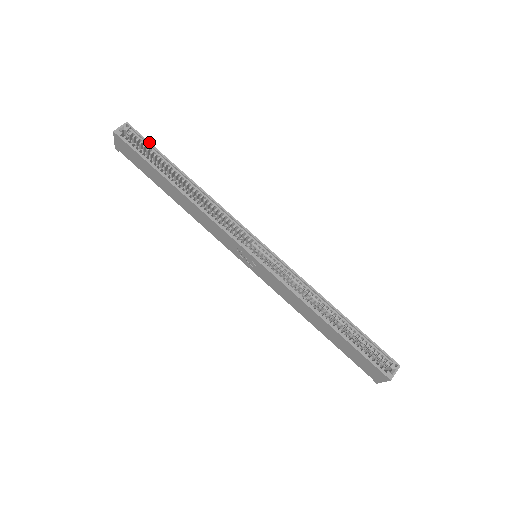
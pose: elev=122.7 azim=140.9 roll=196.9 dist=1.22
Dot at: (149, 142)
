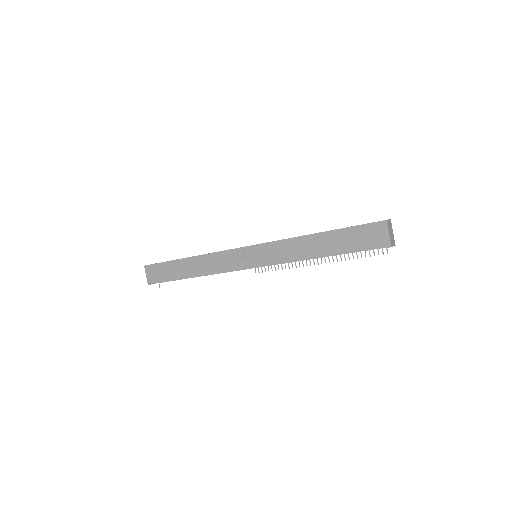
Dot at: occluded
